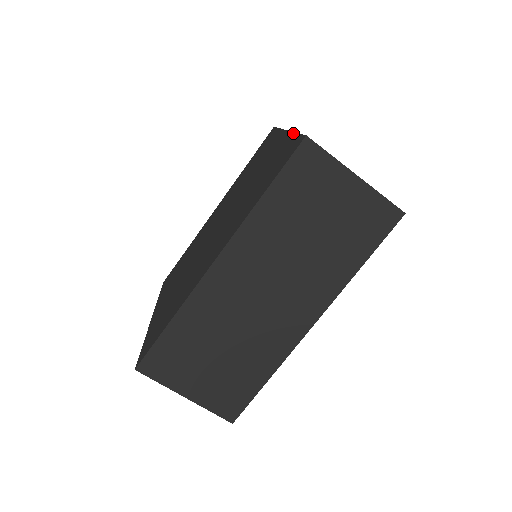
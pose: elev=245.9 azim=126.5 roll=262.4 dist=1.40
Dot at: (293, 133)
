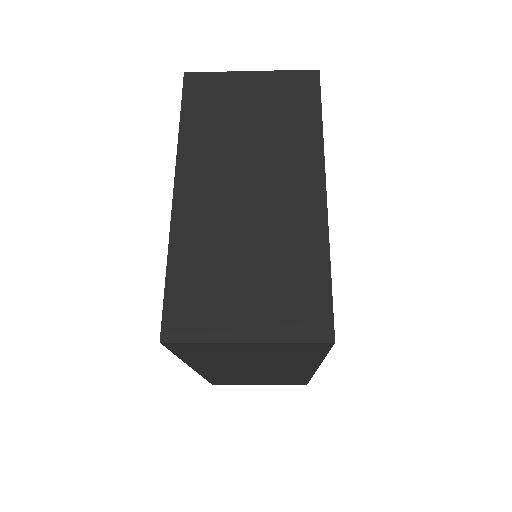
Dot at: (167, 257)
